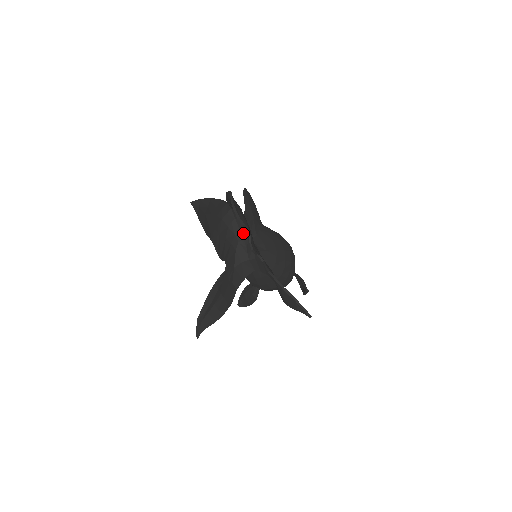
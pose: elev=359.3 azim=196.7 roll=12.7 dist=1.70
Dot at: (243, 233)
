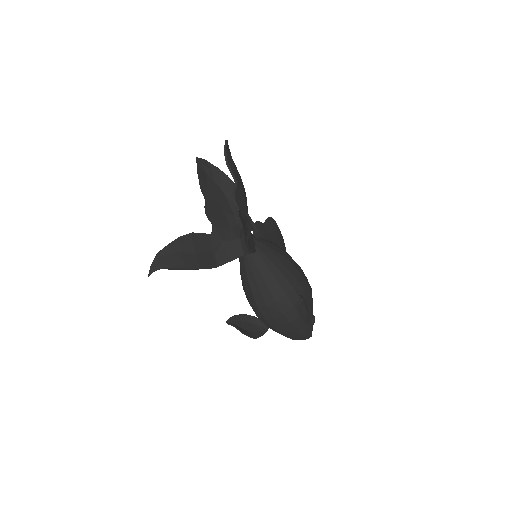
Dot at: occluded
